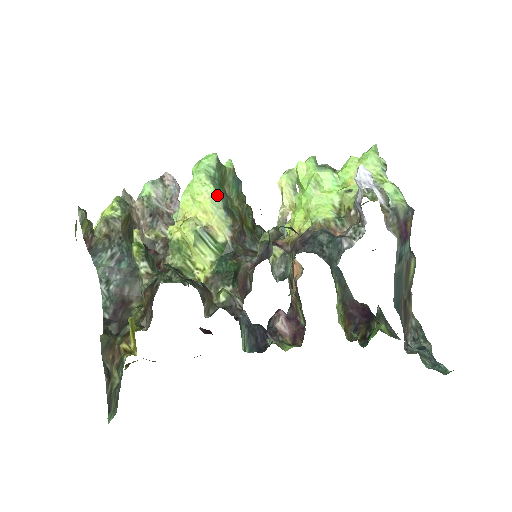
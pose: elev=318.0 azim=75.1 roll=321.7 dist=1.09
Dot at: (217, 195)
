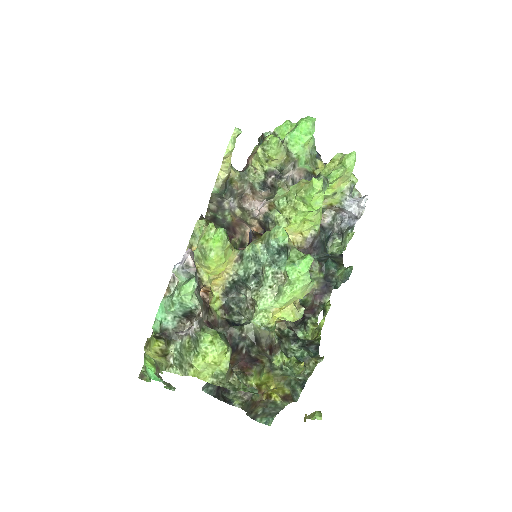
Dot at: occluded
